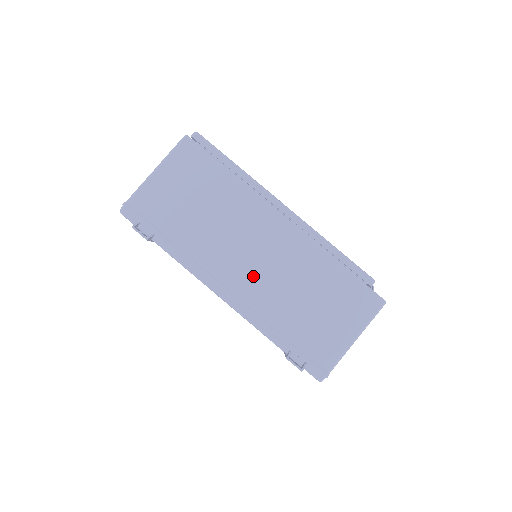
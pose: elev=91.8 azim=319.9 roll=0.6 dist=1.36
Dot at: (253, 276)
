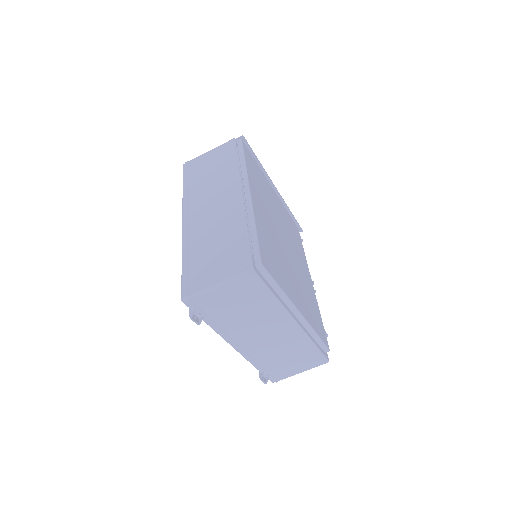
Dot at: (260, 344)
